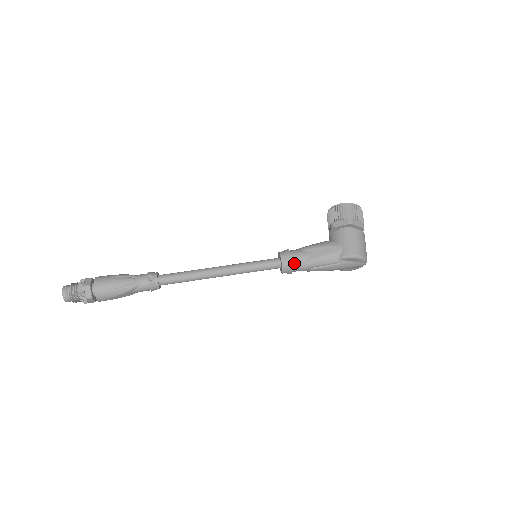
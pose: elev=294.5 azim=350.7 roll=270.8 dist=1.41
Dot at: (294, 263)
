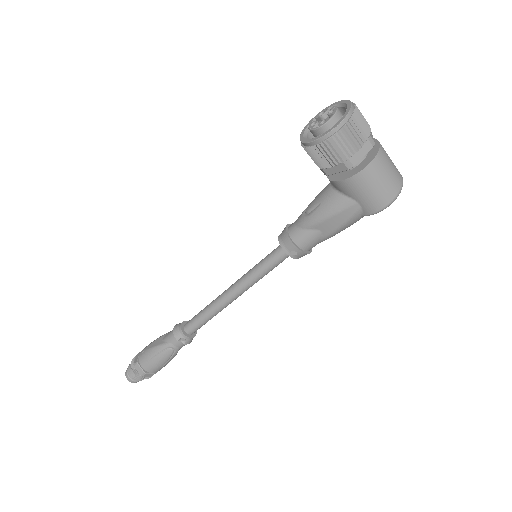
Dot at: (308, 249)
